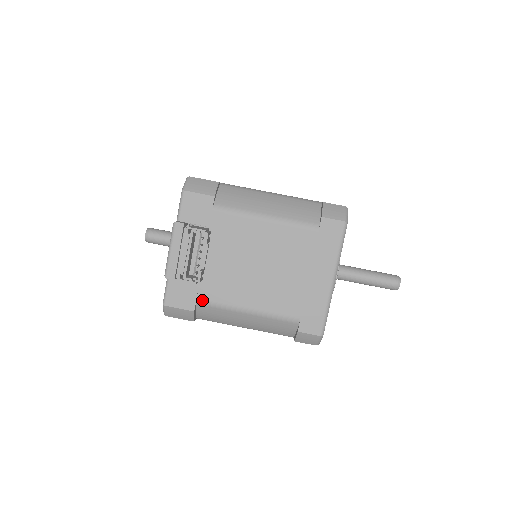
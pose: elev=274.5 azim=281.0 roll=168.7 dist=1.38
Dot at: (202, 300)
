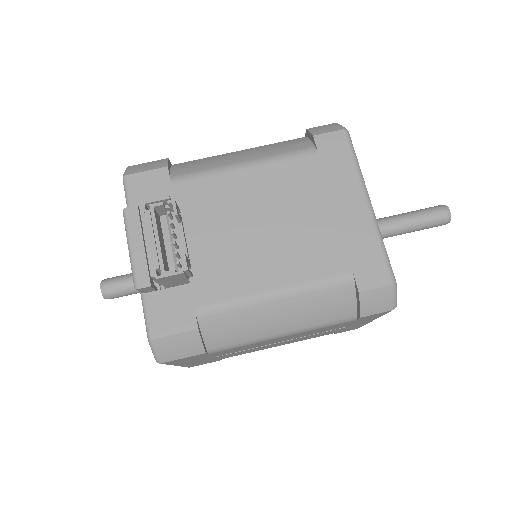
Dot at: (203, 307)
